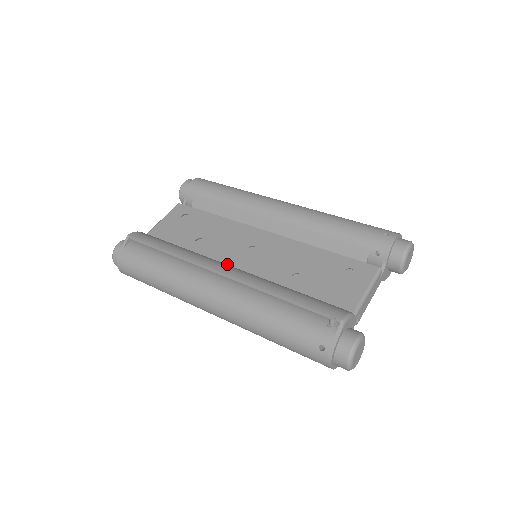
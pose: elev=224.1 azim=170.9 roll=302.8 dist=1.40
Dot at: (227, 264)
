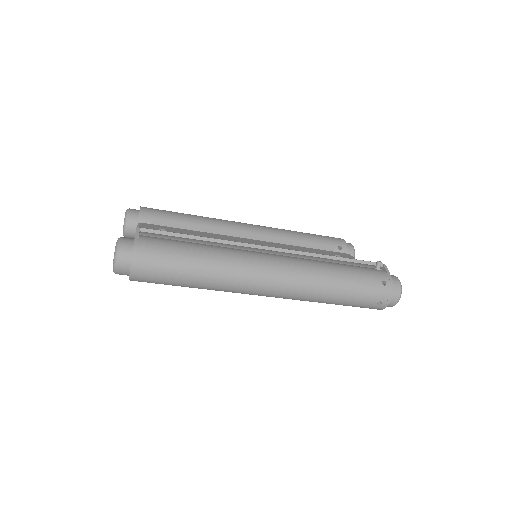
Dot at: occluded
